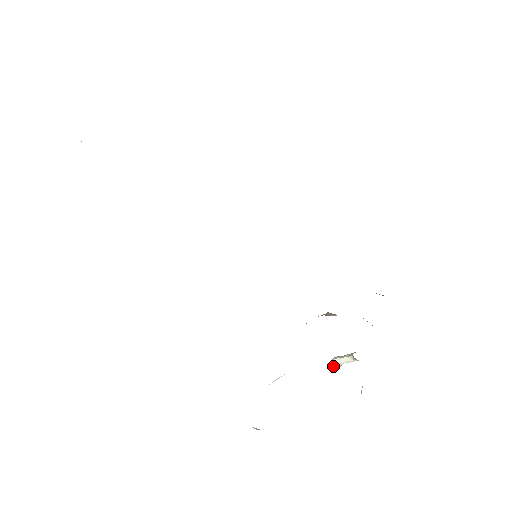
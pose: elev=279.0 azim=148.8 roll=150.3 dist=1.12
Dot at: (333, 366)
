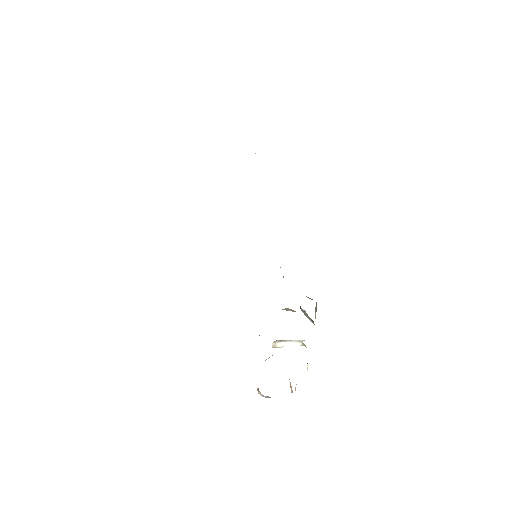
Dot at: (275, 347)
